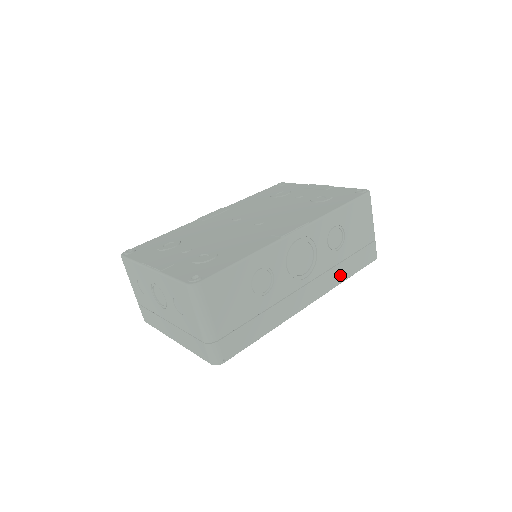
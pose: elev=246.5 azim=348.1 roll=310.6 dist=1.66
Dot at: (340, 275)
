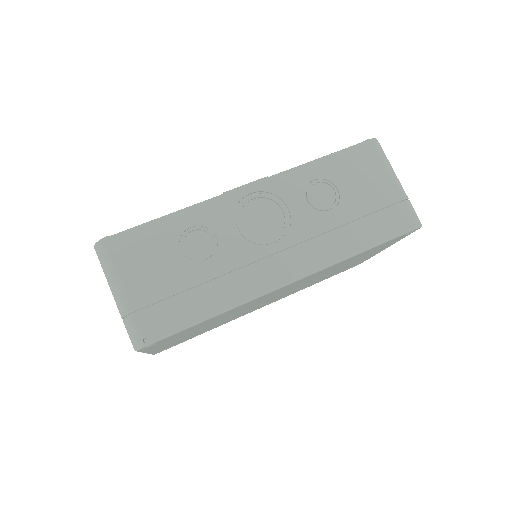
Dot at: (344, 245)
